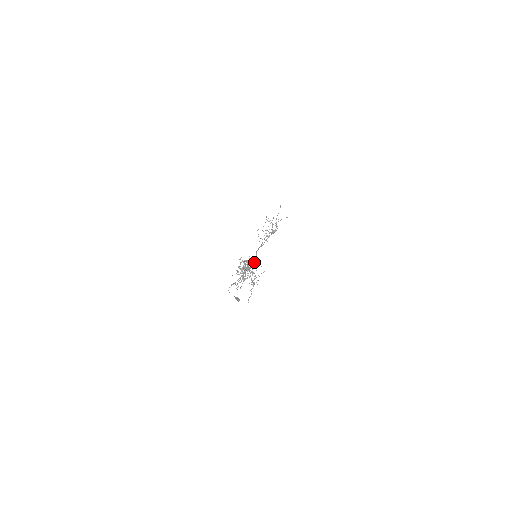
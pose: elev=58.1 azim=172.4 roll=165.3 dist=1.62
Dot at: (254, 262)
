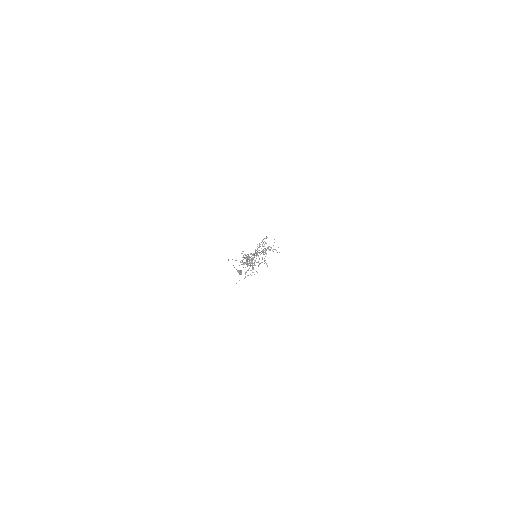
Dot at: occluded
